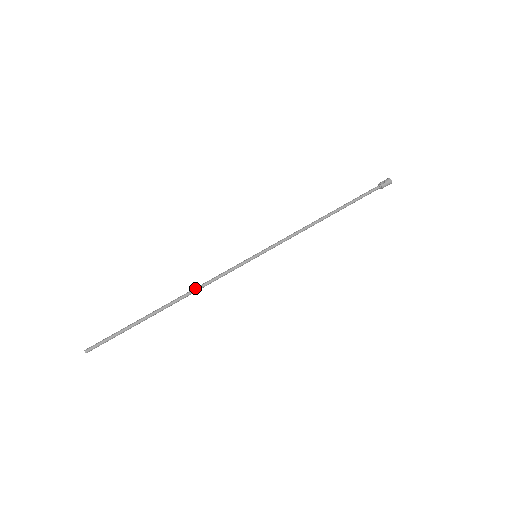
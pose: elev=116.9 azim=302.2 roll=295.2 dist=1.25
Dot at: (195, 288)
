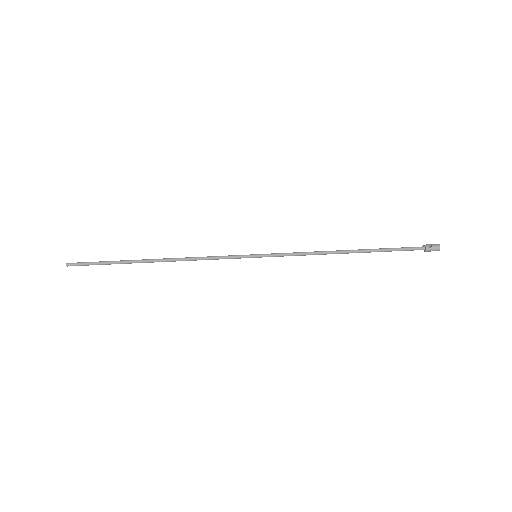
Dot at: occluded
